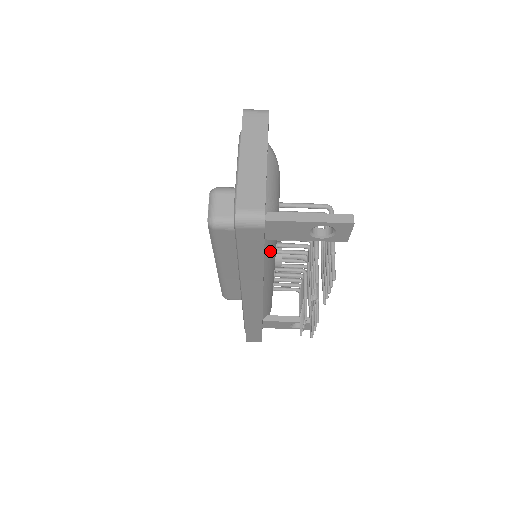
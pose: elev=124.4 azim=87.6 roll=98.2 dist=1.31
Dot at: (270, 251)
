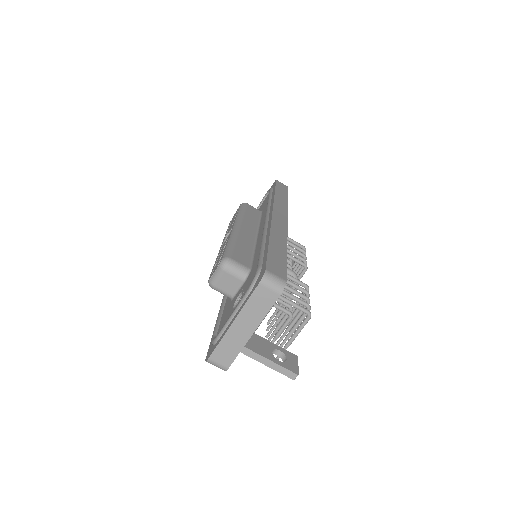
Dot at: occluded
